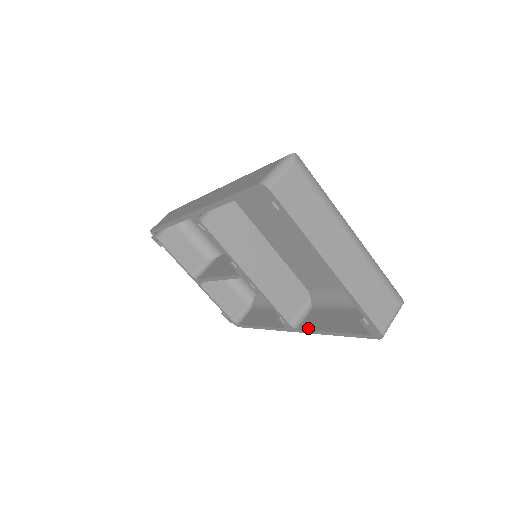
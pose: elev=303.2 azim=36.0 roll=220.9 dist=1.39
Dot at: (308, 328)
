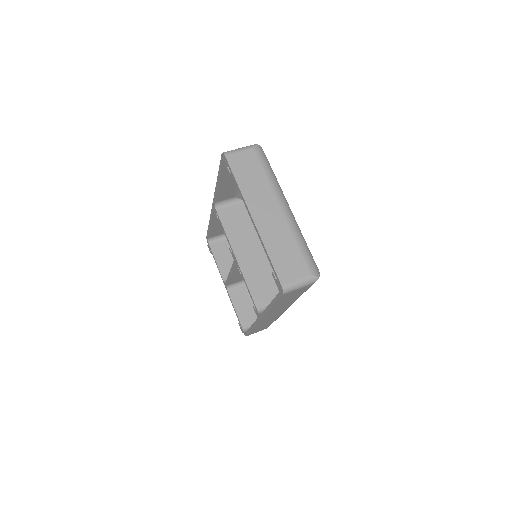
Dot at: occluded
